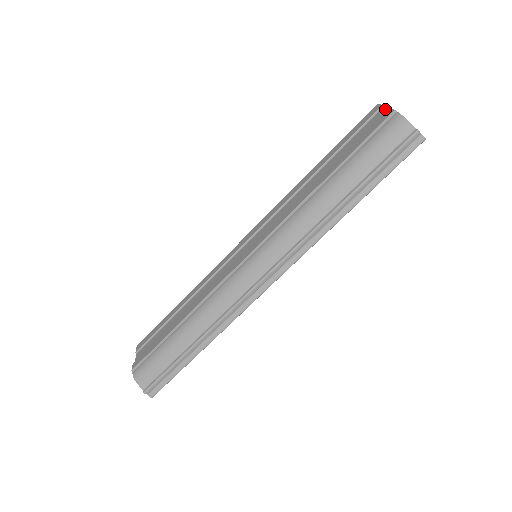
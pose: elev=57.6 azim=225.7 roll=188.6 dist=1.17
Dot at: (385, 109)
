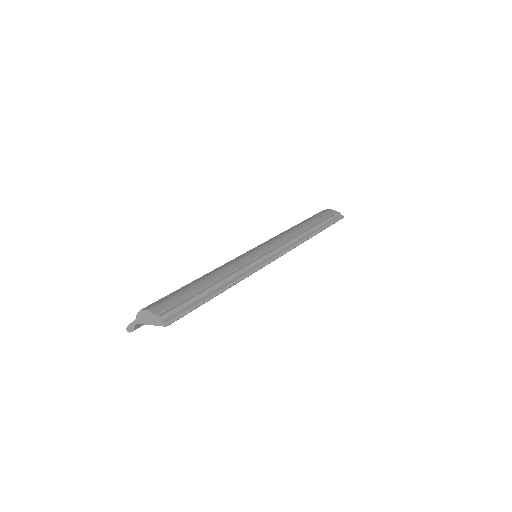
Dot at: occluded
